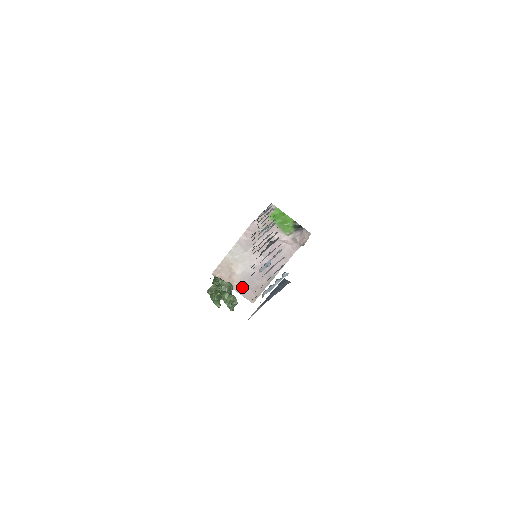
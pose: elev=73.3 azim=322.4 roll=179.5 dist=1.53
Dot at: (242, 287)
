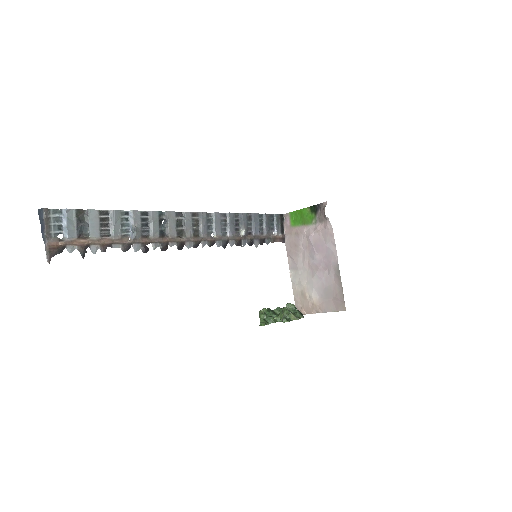
Dot at: (326, 304)
